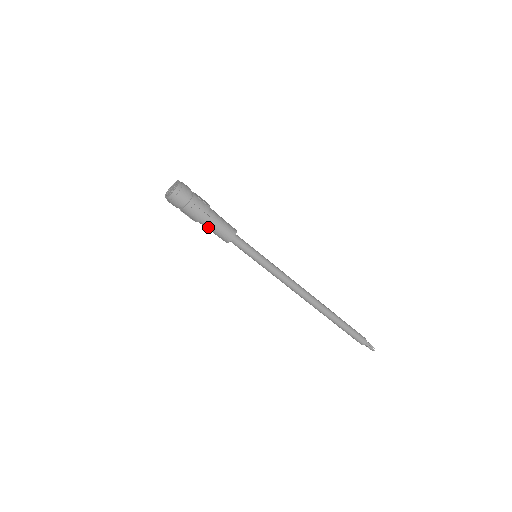
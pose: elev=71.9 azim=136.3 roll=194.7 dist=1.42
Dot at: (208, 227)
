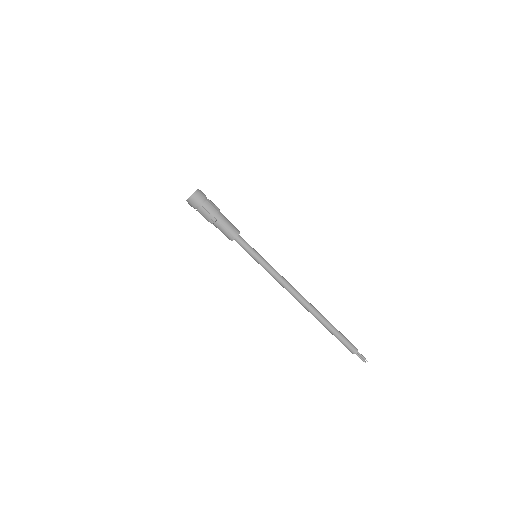
Dot at: (216, 227)
